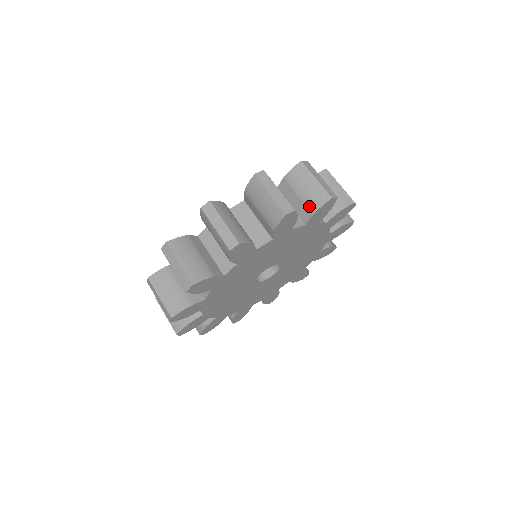
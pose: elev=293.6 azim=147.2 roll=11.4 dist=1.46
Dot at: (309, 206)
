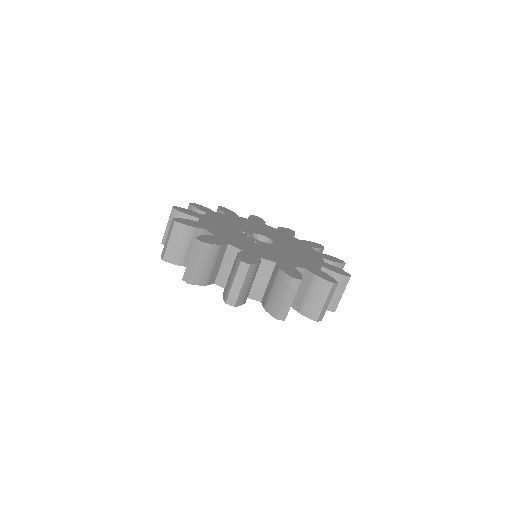
Dot at: (225, 287)
